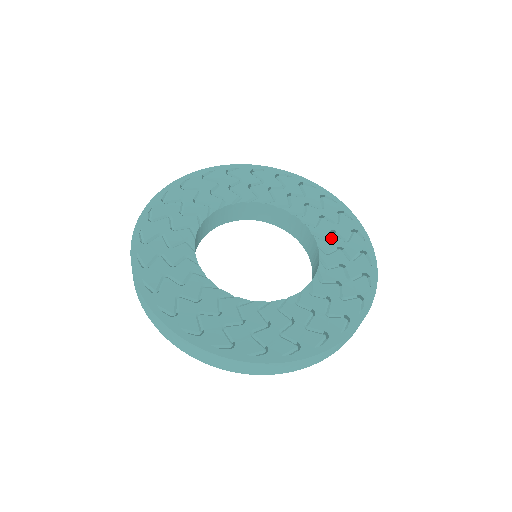
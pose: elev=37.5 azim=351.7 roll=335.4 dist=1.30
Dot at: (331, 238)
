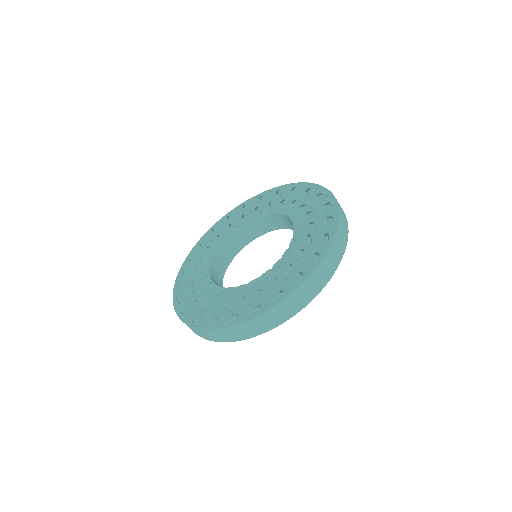
Dot at: (301, 211)
